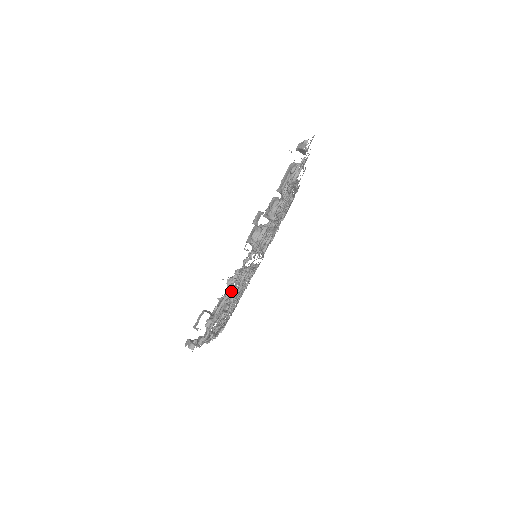
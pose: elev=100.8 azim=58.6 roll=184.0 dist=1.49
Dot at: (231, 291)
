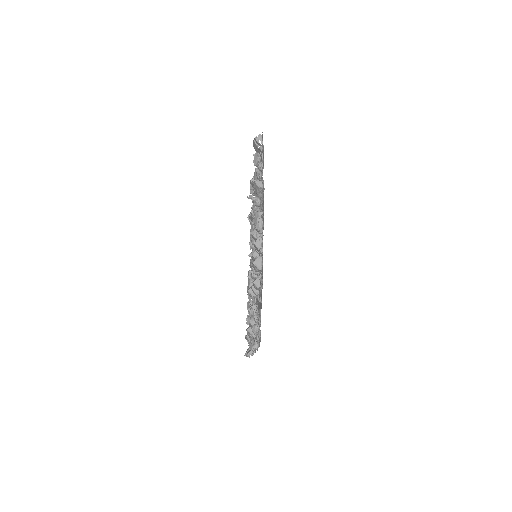
Dot at: (257, 208)
